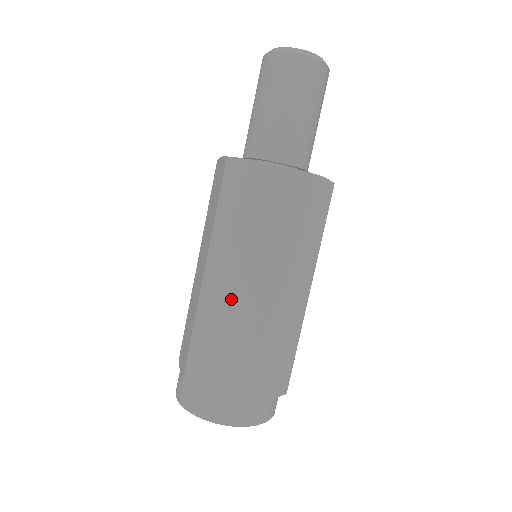
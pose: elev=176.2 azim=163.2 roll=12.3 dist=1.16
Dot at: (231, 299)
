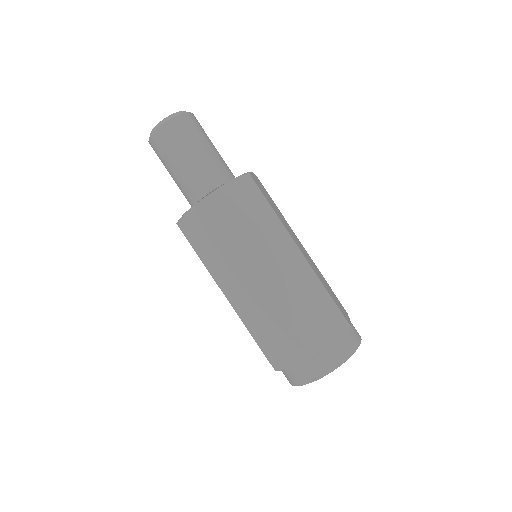
Dot at: (288, 275)
